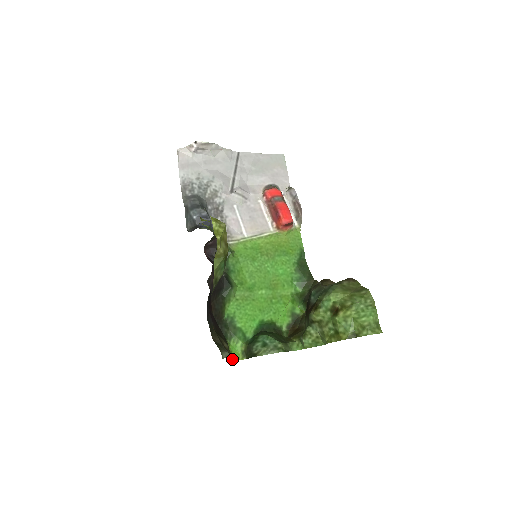
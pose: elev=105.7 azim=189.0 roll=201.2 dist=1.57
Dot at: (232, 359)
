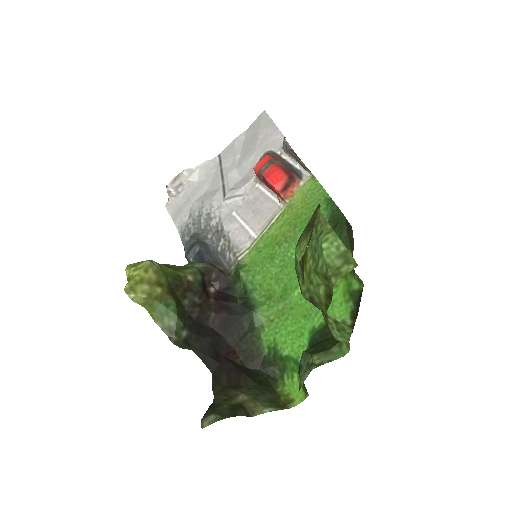
Dot at: (291, 404)
